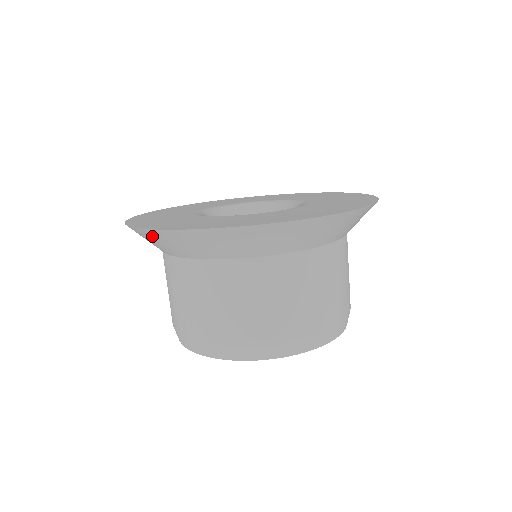
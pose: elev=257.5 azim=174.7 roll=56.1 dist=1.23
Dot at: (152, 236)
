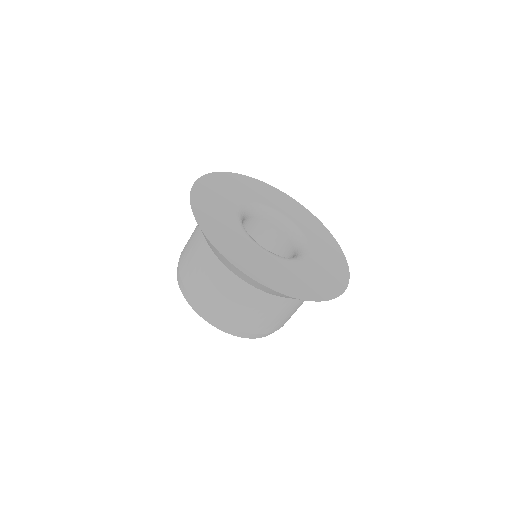
Dot at: (245, 276)
